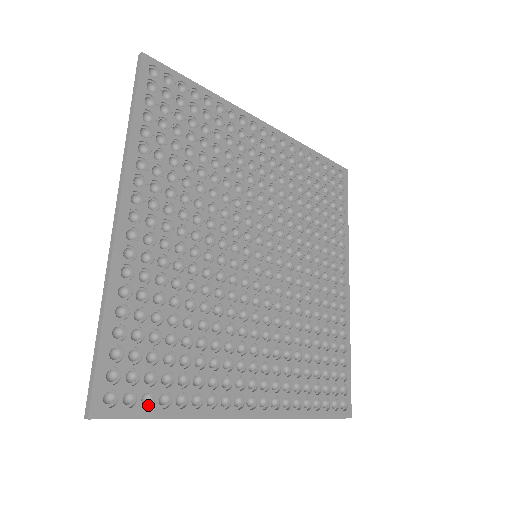
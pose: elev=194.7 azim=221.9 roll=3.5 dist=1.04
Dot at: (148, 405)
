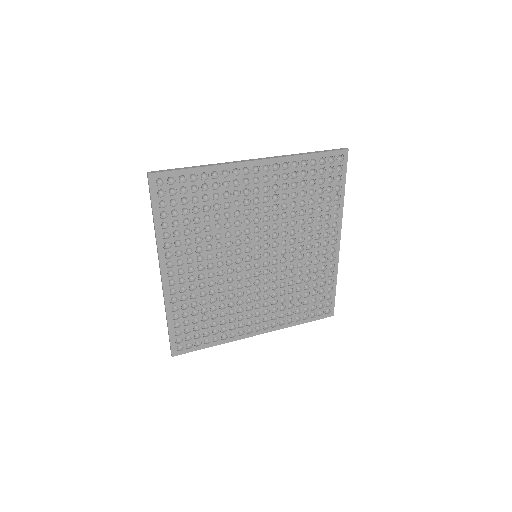
Dot at: (199, 344)
